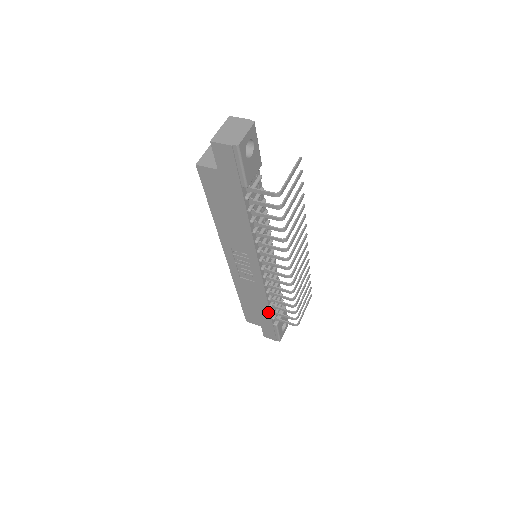
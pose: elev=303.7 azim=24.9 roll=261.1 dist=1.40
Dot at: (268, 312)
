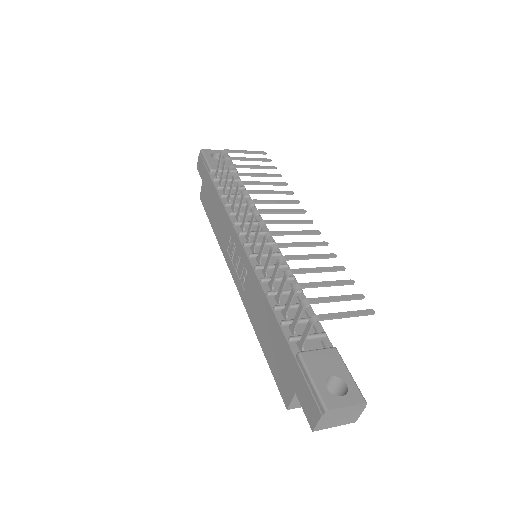
Dot at: (277, 325)
